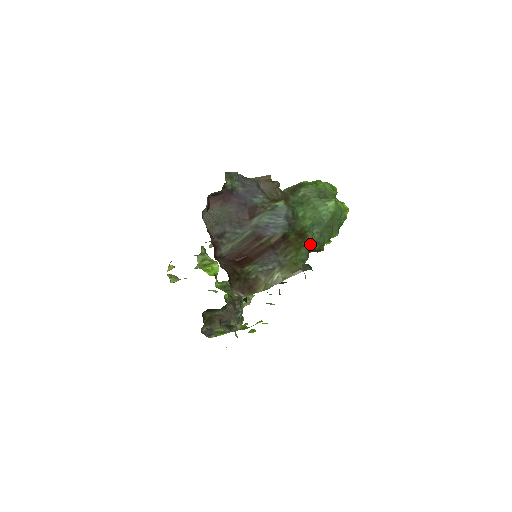
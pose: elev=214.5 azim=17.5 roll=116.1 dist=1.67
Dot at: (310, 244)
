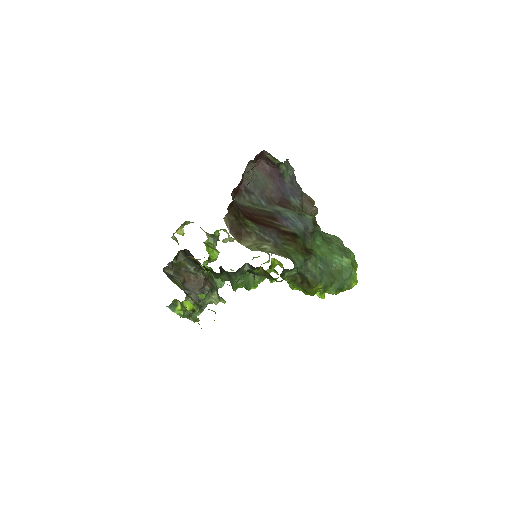
Dot at: (308, 269)
